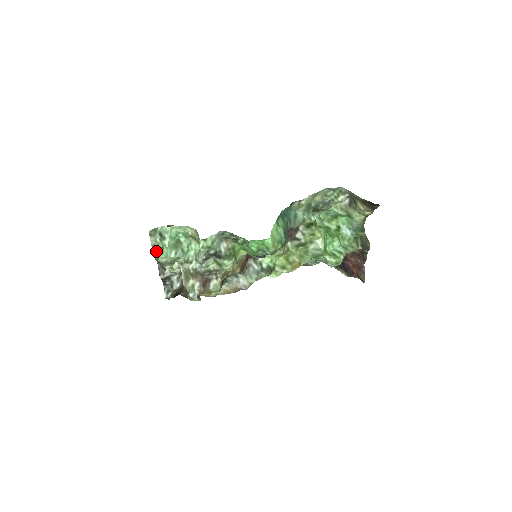
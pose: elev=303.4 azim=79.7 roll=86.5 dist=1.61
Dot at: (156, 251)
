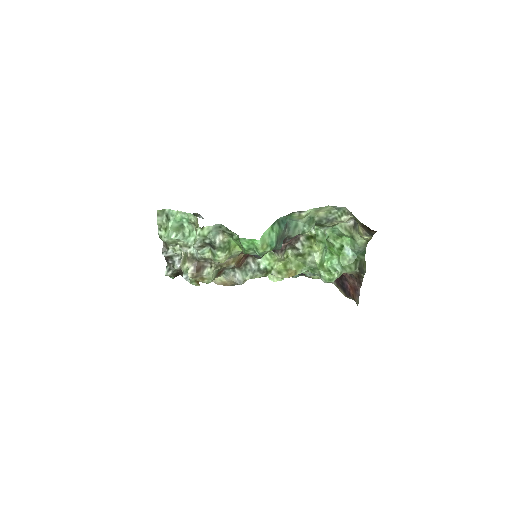
Dot at: (161, 230)
